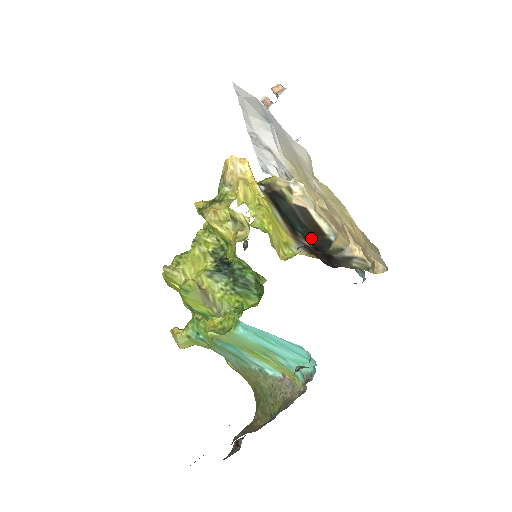
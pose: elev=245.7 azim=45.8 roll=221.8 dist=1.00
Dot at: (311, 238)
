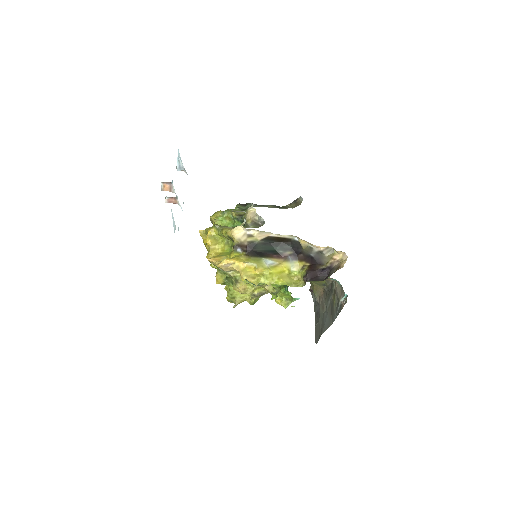
Dot at: (286, 247)
